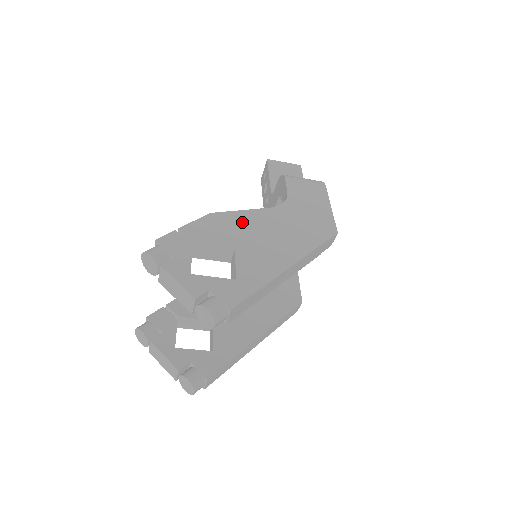
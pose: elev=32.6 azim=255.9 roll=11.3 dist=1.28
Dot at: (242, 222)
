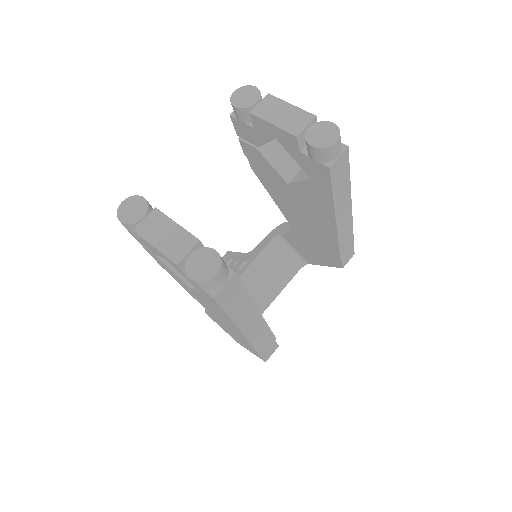
Dot at: occluded
